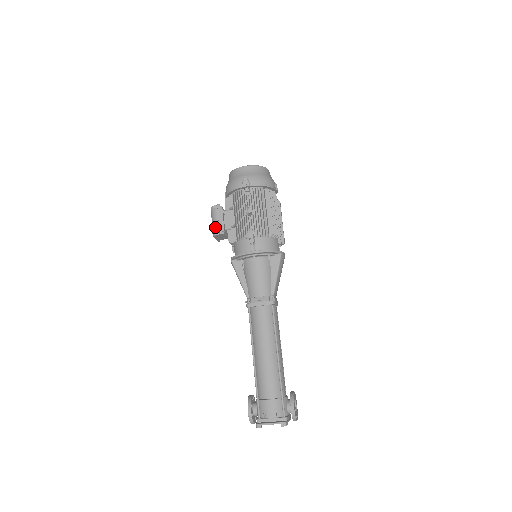
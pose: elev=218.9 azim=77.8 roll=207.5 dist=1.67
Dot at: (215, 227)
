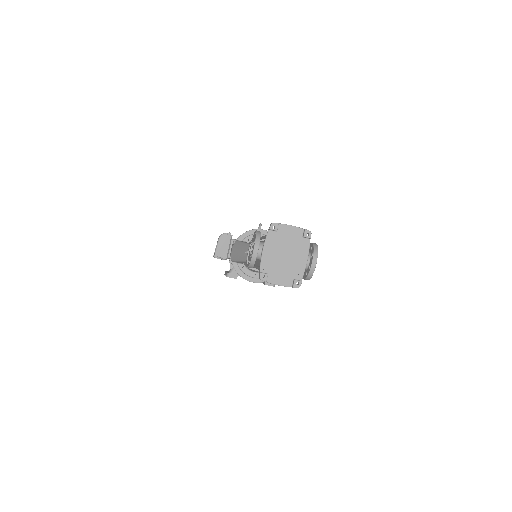
Dot at: occluded
